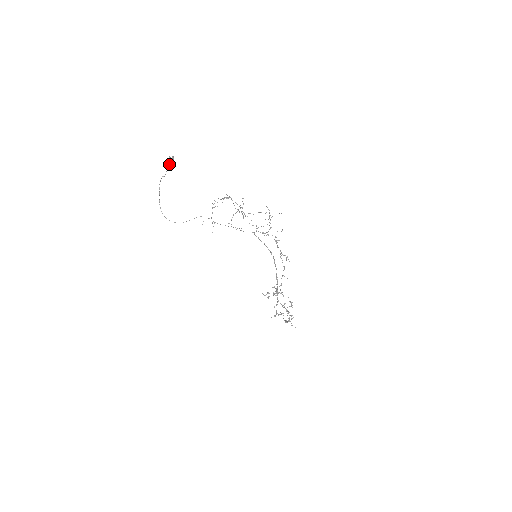
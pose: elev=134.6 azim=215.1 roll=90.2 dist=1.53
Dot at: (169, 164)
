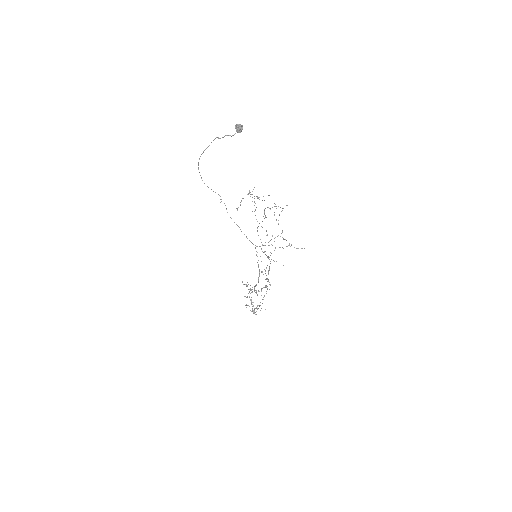
Dot at: (236, 130)
